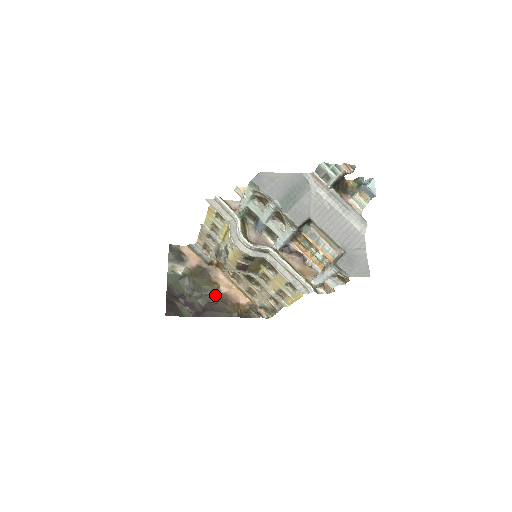
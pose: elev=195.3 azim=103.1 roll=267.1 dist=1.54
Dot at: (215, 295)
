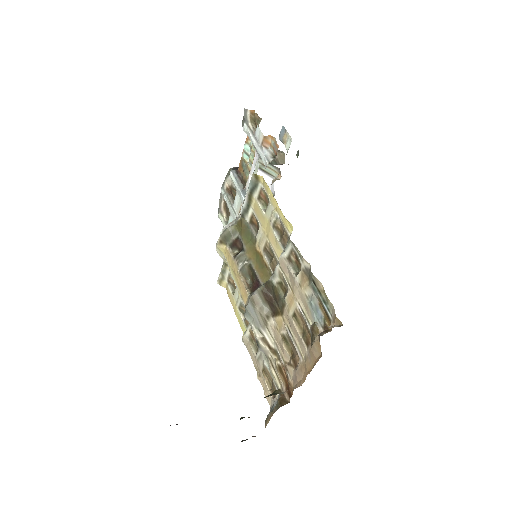
Dot at: (269, 395)
